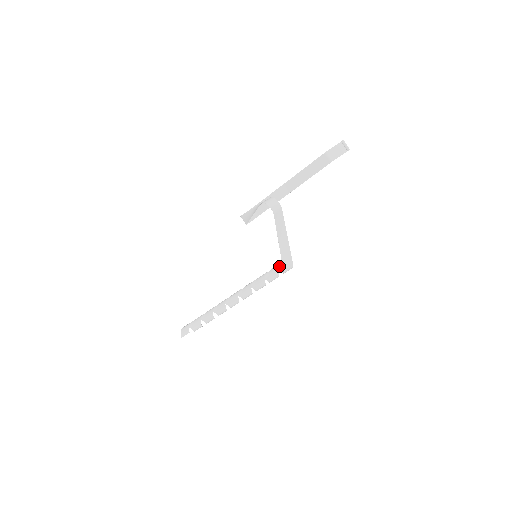
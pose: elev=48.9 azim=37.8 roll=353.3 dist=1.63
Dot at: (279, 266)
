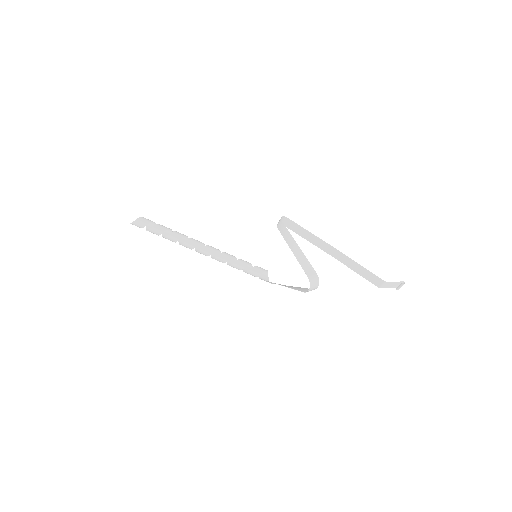
Dot at: (262, 268)
